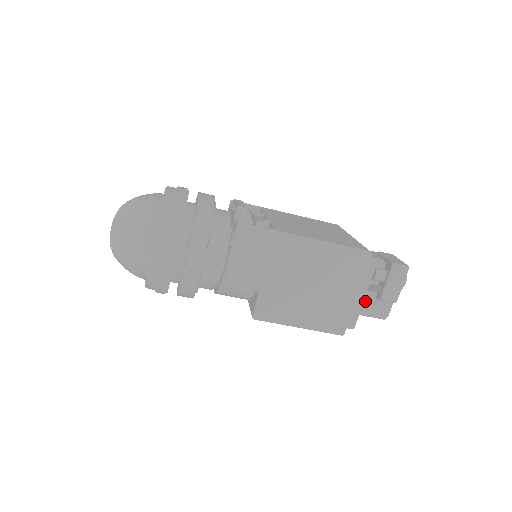
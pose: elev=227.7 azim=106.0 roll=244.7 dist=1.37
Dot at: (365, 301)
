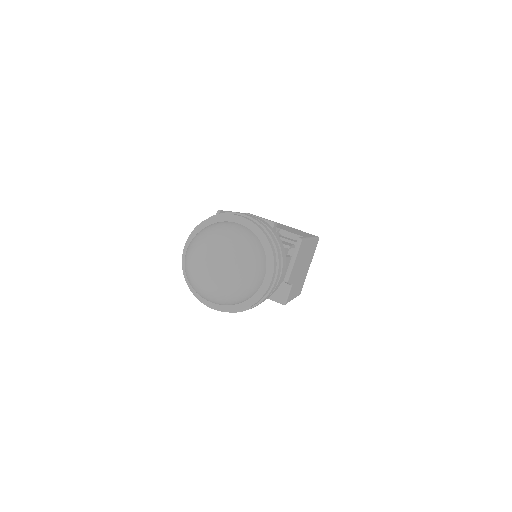
Dot at: occluded
